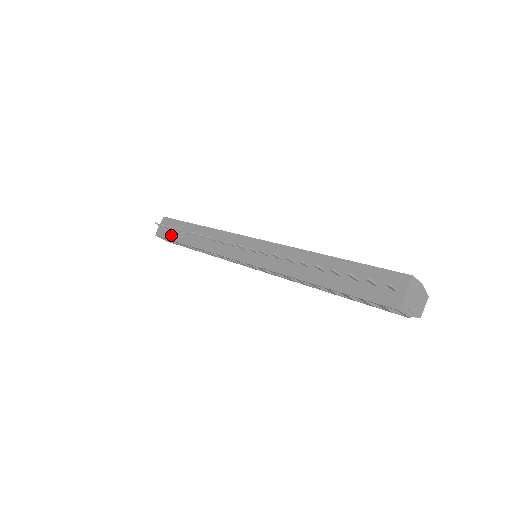
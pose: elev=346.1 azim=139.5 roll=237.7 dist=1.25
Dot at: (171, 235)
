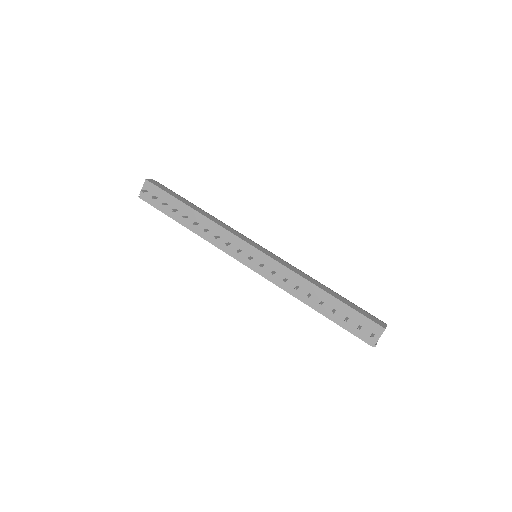
Dot at: (161, 207)
